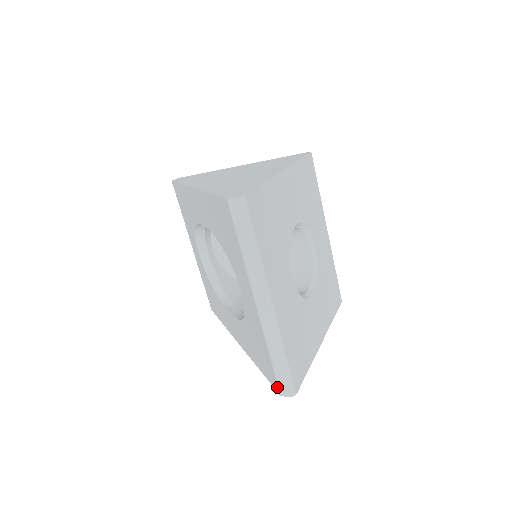
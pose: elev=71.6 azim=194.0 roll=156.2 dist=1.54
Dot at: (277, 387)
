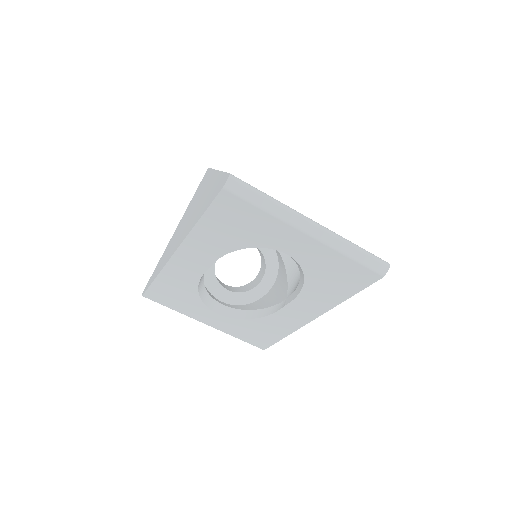
Dot at: (376, 275)
